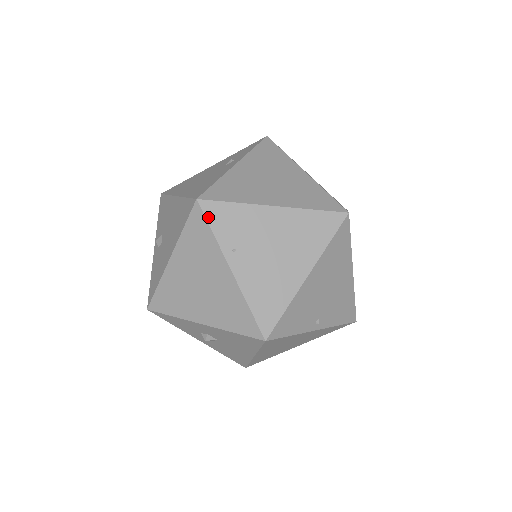
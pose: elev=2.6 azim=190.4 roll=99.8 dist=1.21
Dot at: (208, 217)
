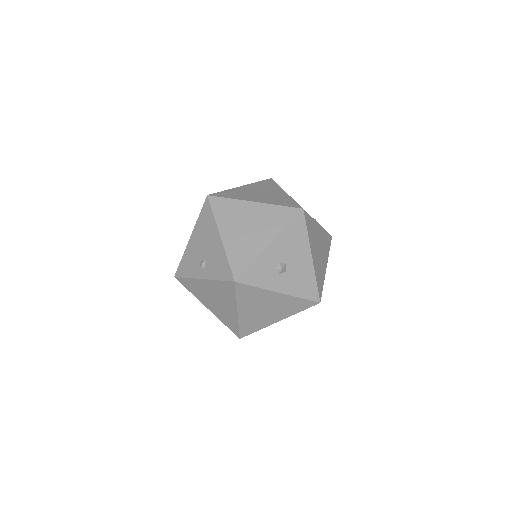
Dot at: (220, 196)
